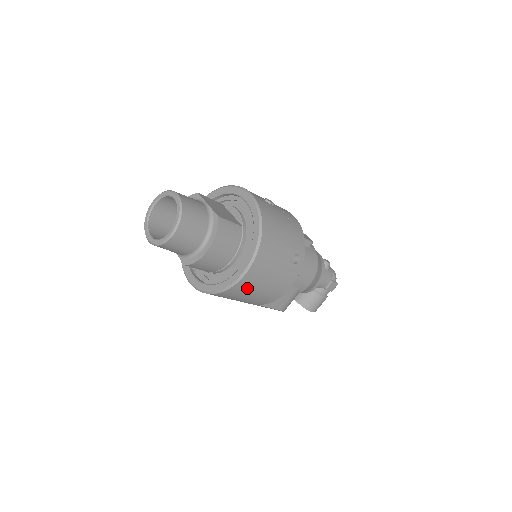
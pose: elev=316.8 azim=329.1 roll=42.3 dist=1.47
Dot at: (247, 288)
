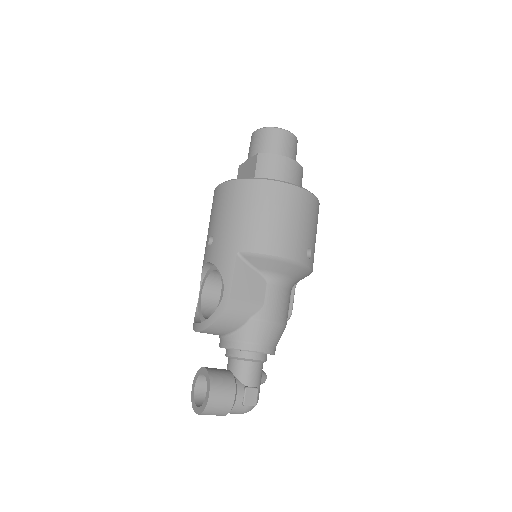
Dot at: (278, 200)
